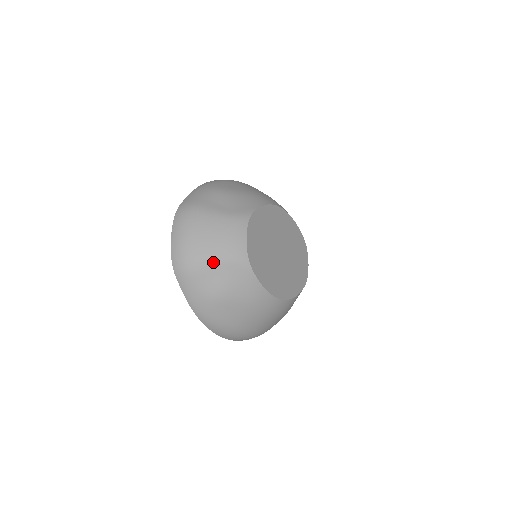
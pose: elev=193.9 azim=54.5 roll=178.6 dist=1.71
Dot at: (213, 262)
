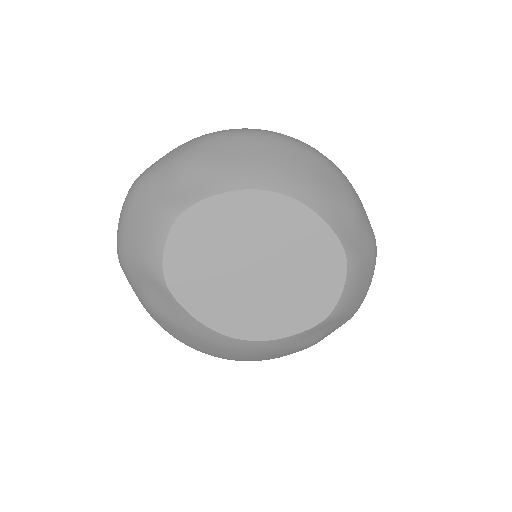
Dot at: (134, 266)
